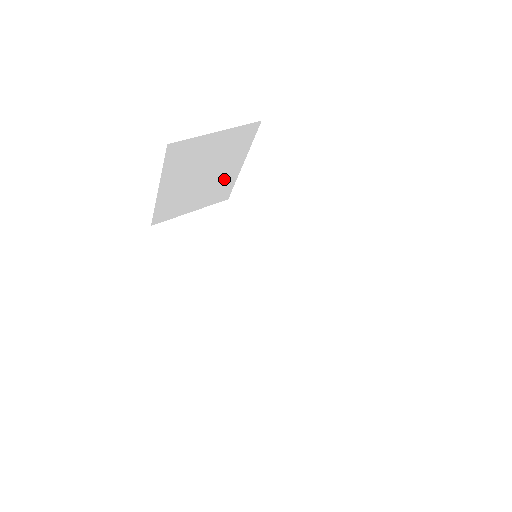
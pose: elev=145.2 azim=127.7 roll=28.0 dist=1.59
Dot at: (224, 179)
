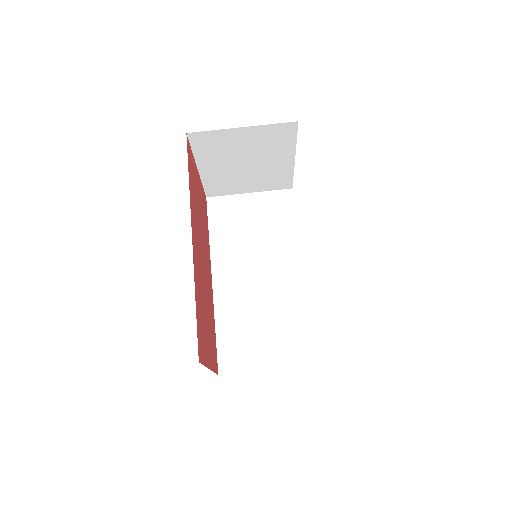
Dot at: (276, 170)
